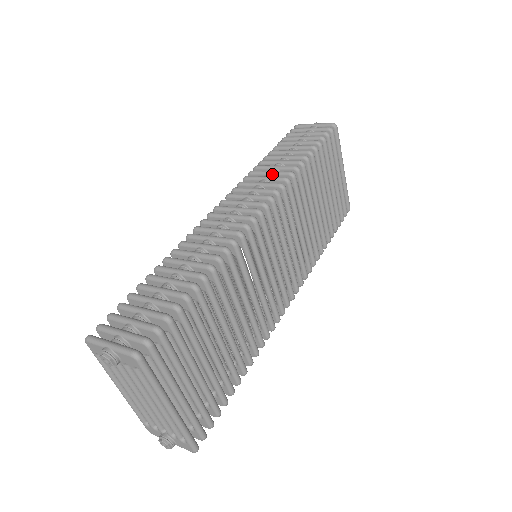
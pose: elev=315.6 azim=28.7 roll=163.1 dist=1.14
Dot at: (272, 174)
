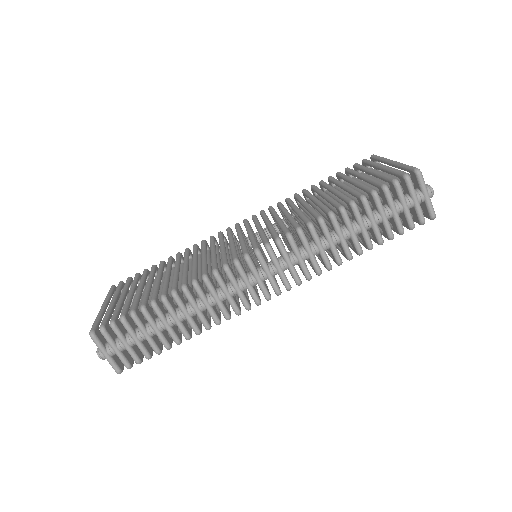
Dot at: (319, 252)
